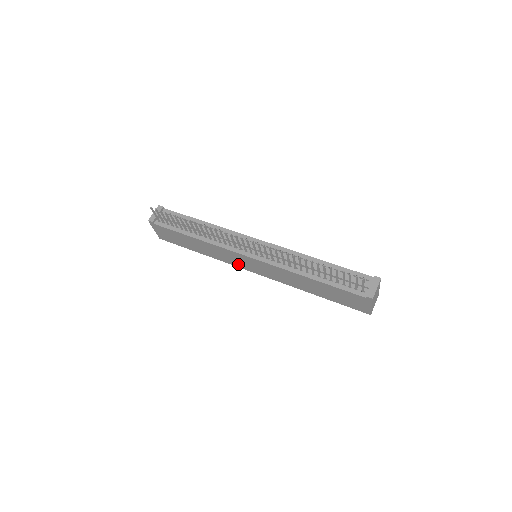
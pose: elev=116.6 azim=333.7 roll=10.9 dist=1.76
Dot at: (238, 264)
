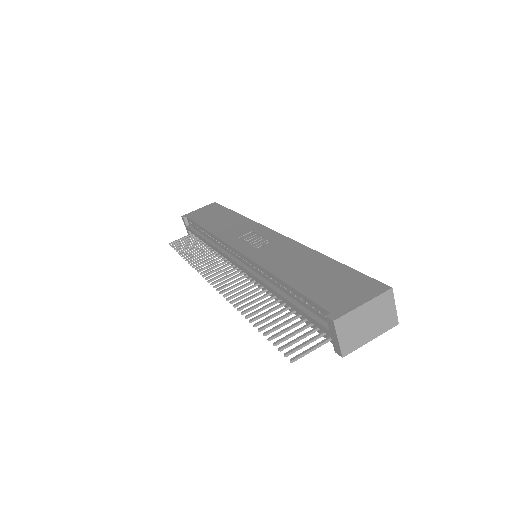
Dot at: occluded
